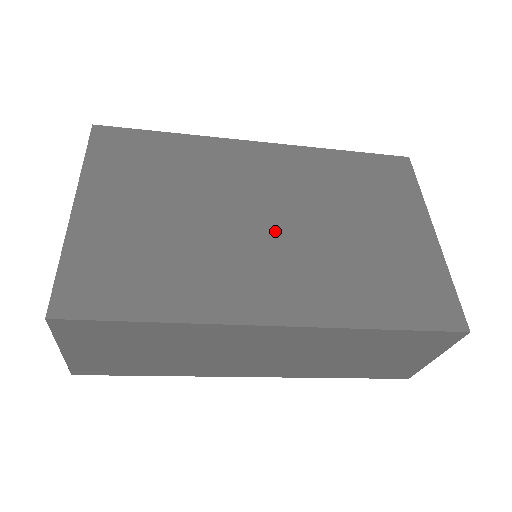
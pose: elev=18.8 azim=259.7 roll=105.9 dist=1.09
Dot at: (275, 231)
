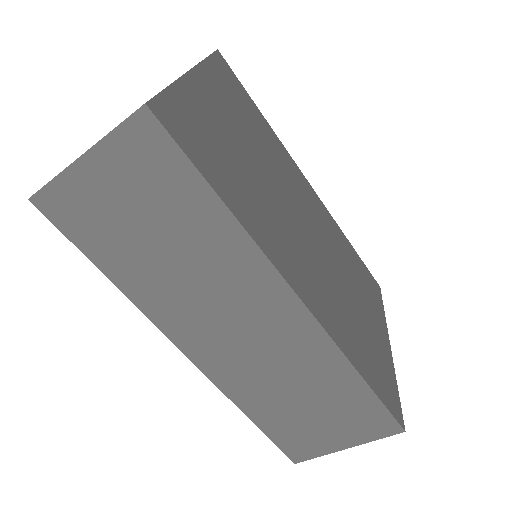
Dot at: (310, 241)
